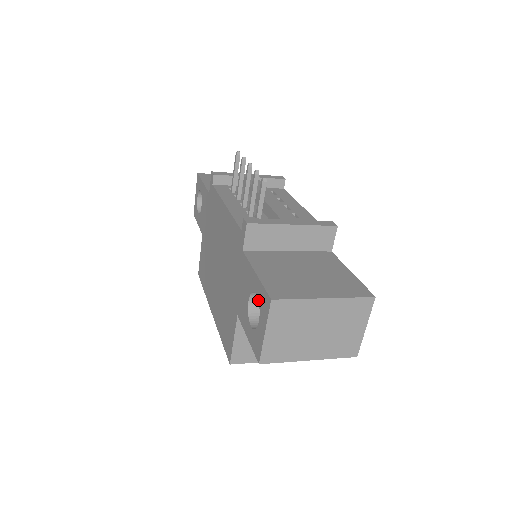
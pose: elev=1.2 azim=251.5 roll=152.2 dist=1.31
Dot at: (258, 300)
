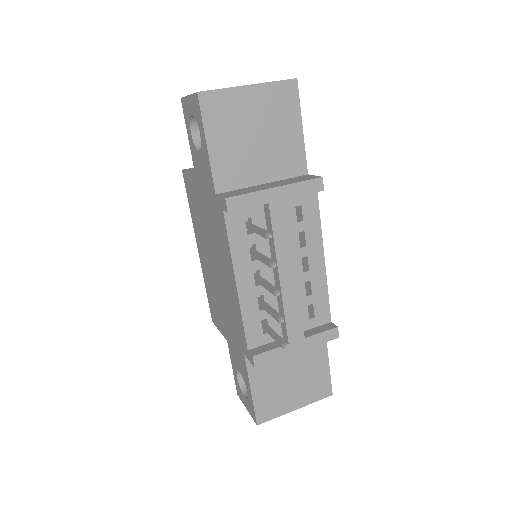
Dot at: (248, 397)
